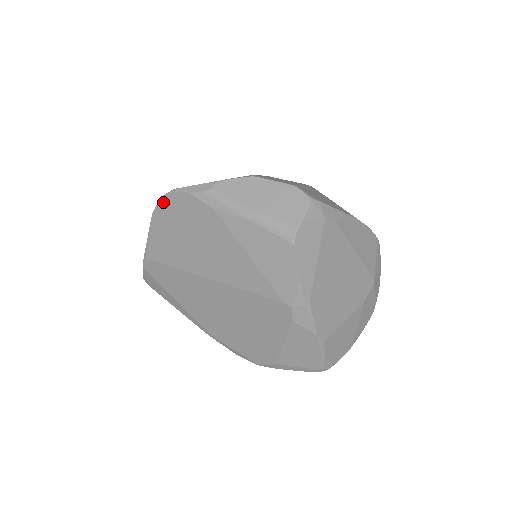
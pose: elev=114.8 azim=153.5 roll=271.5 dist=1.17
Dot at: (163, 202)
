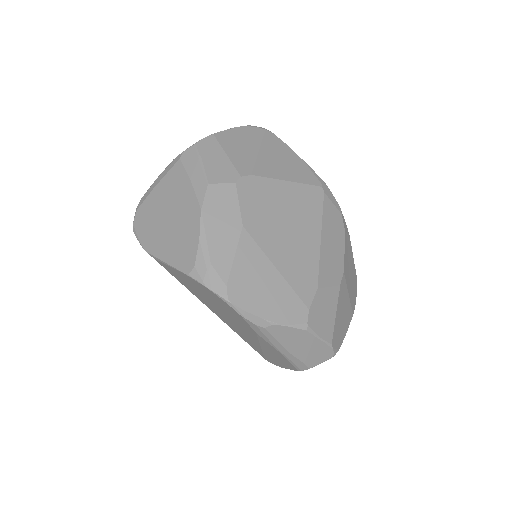
Dot at: (208, 290)
